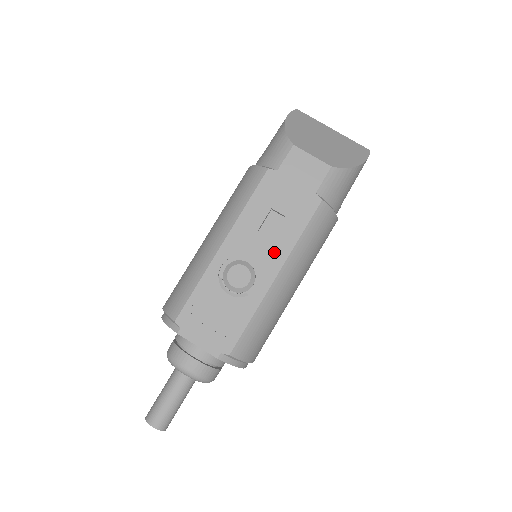
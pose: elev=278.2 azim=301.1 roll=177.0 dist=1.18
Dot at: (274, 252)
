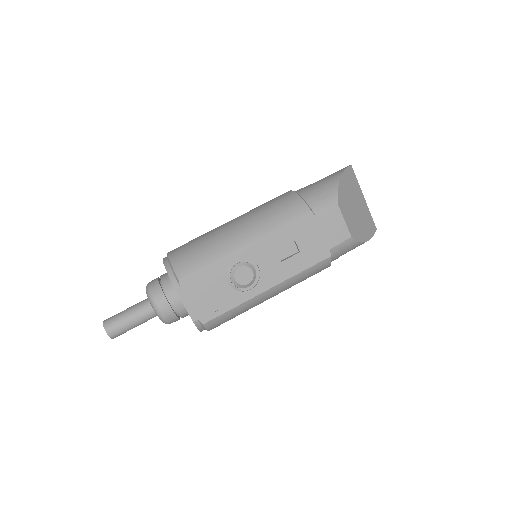
Dot at: (277, 272)
